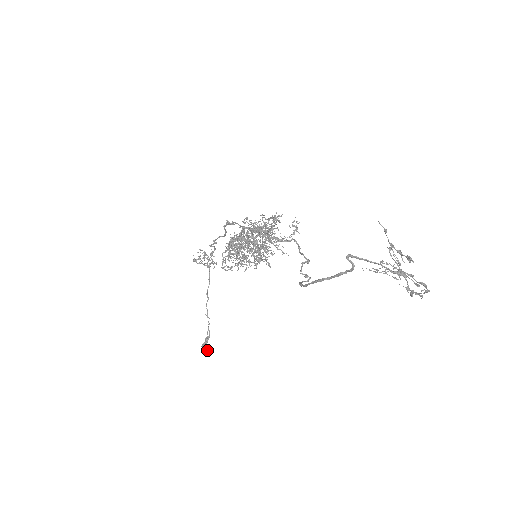
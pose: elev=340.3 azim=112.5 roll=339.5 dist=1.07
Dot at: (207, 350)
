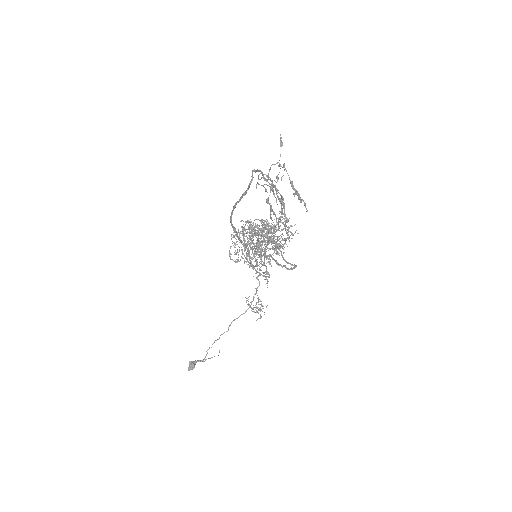
Dot at: (190, 367)
